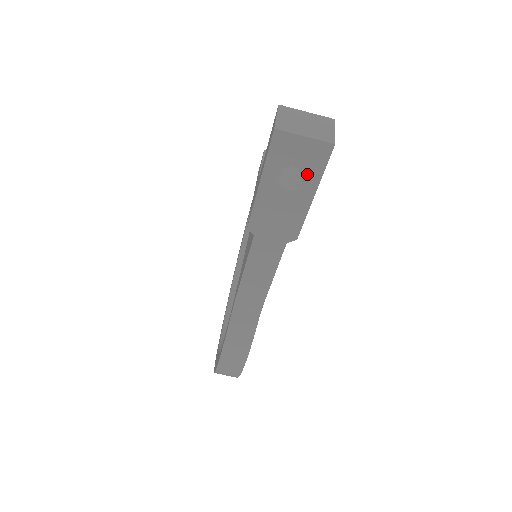
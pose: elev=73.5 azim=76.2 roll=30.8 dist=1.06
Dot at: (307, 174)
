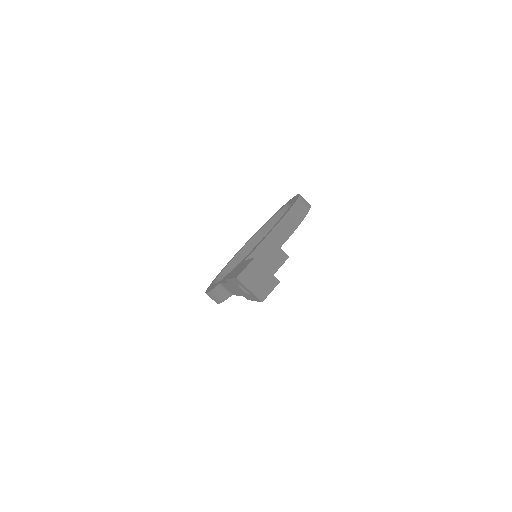
Dot at: (251, 295)
